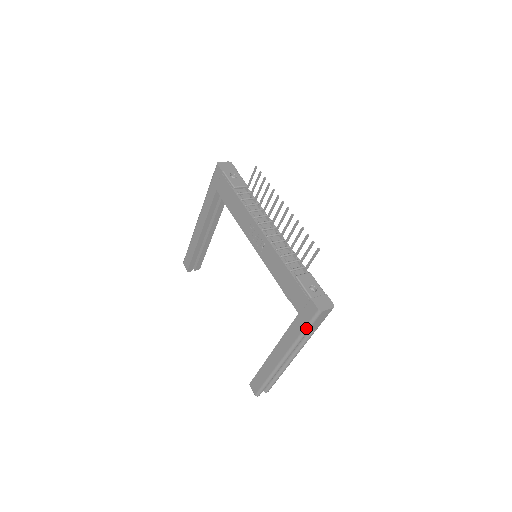
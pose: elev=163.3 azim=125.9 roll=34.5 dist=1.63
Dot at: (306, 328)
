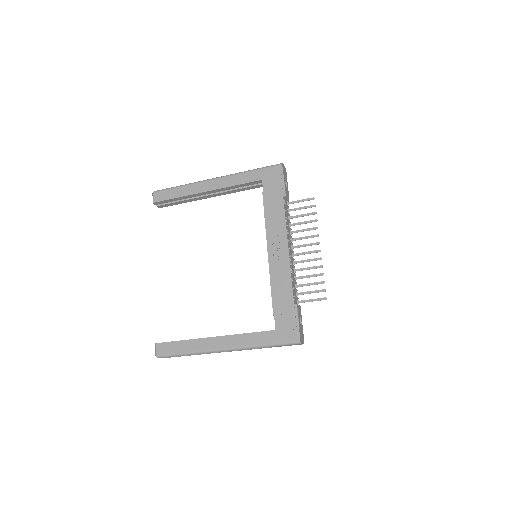
Dot at: (274, 344)
